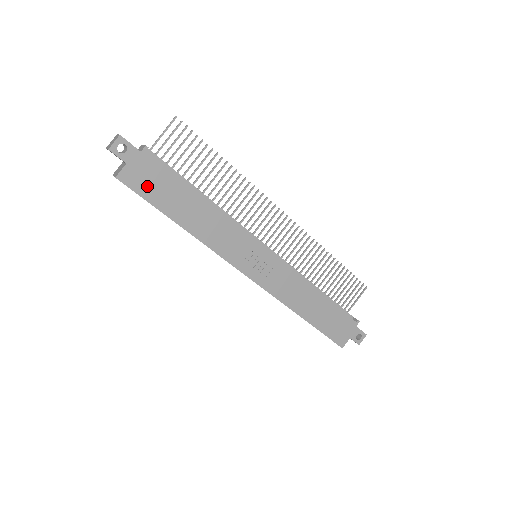
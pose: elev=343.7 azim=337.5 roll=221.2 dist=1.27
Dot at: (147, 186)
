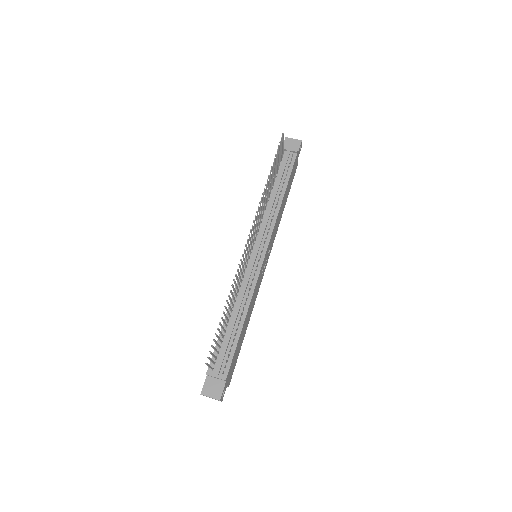
Dot at: (234, 365)
